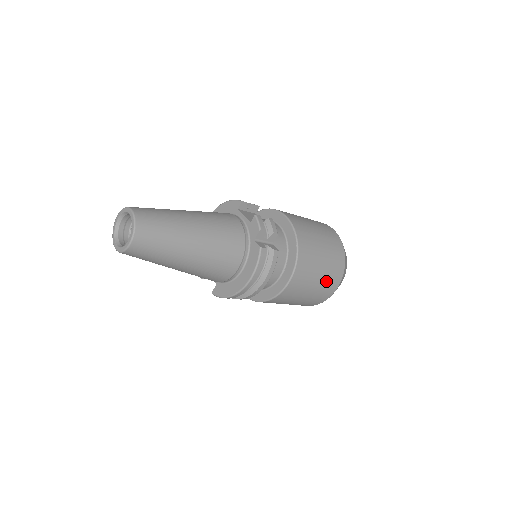
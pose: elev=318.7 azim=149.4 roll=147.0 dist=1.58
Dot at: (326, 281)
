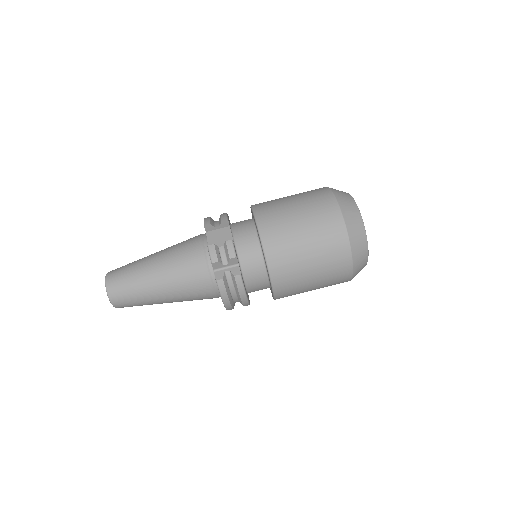
Dot at: (328, 273)
